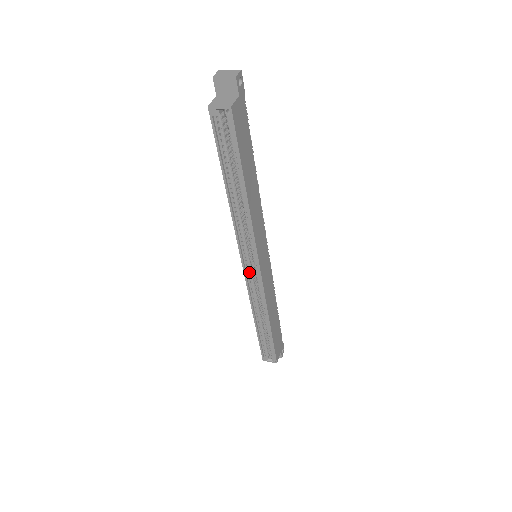
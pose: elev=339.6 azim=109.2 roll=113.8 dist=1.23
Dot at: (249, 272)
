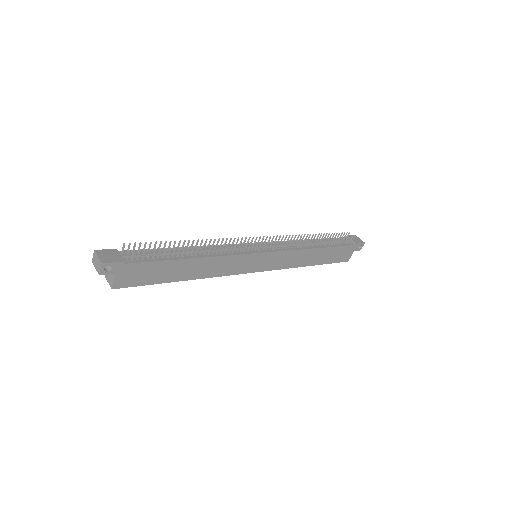
Dot at: occluded
